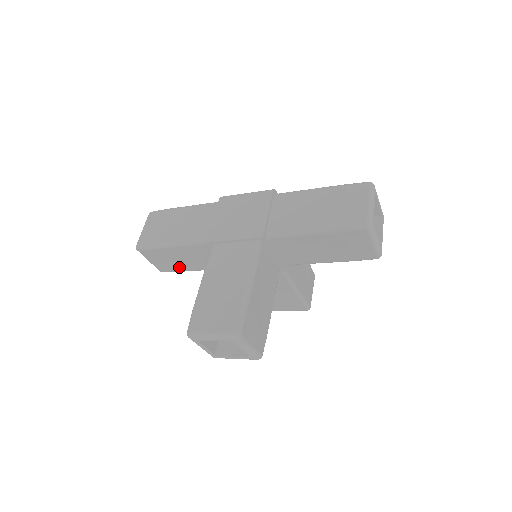
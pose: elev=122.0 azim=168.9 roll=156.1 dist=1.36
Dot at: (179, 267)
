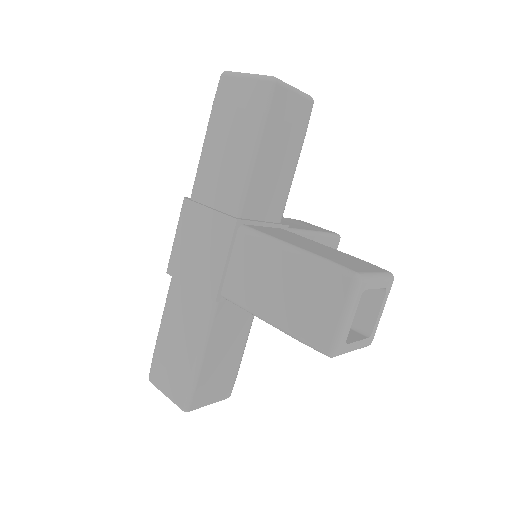
Dot at: (233, 366)
